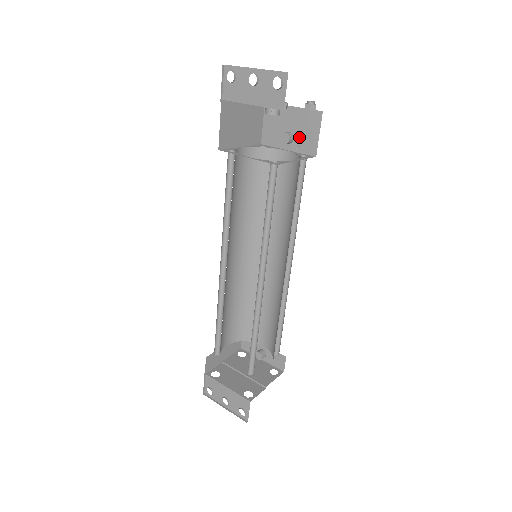
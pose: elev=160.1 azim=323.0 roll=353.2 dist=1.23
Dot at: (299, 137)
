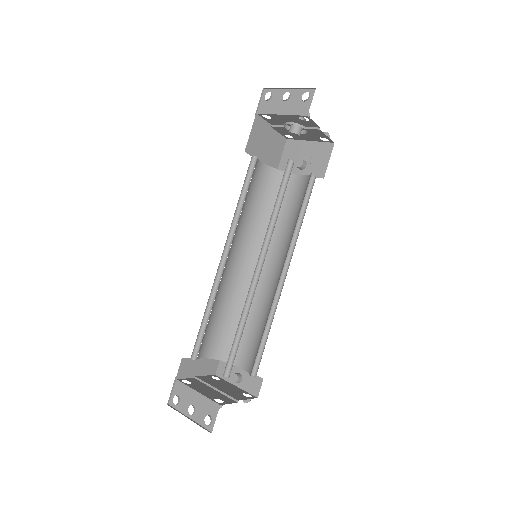
Dot at: (311, 164)
